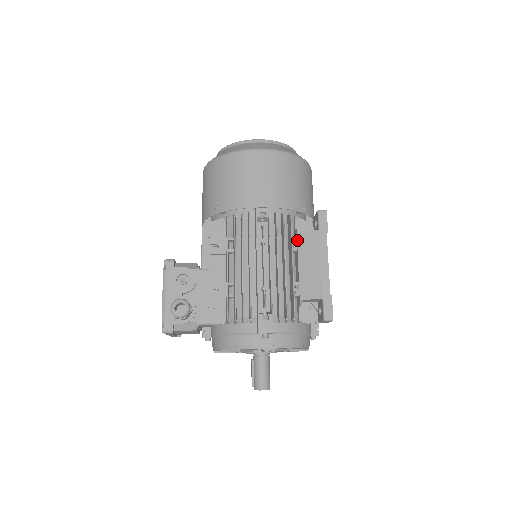
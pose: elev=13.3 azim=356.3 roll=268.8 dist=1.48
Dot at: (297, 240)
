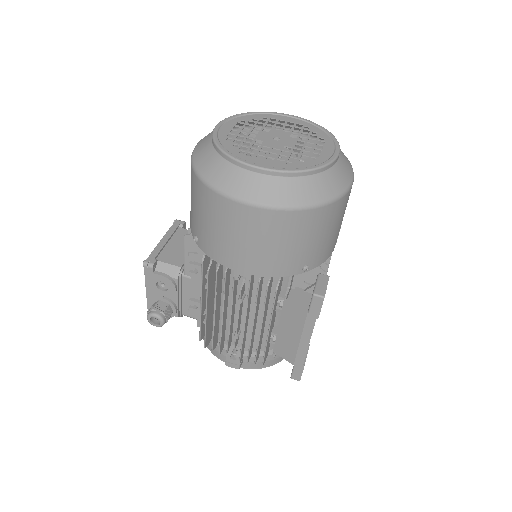
Dot at: (282, 306)
